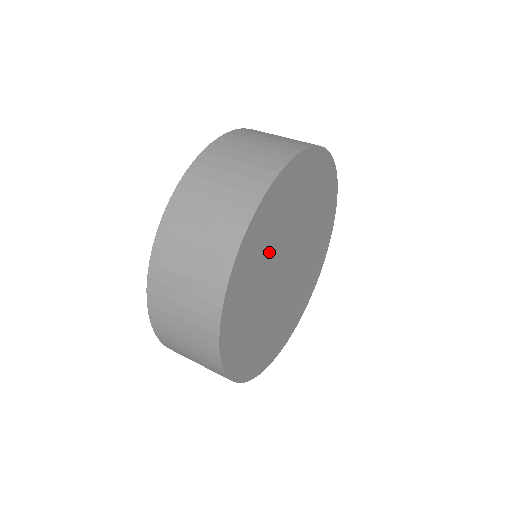
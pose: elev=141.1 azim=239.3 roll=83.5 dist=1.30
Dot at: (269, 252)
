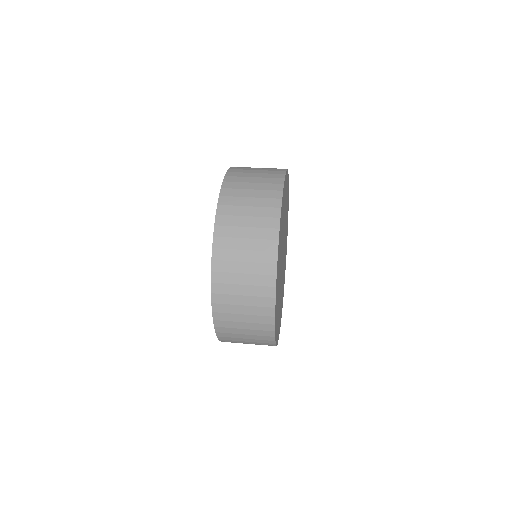
Dot at: occluded
